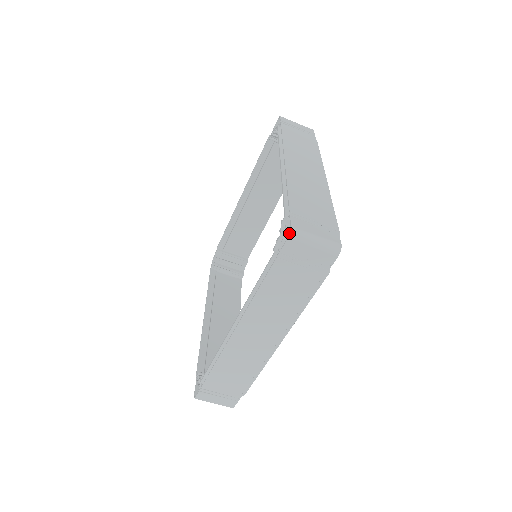
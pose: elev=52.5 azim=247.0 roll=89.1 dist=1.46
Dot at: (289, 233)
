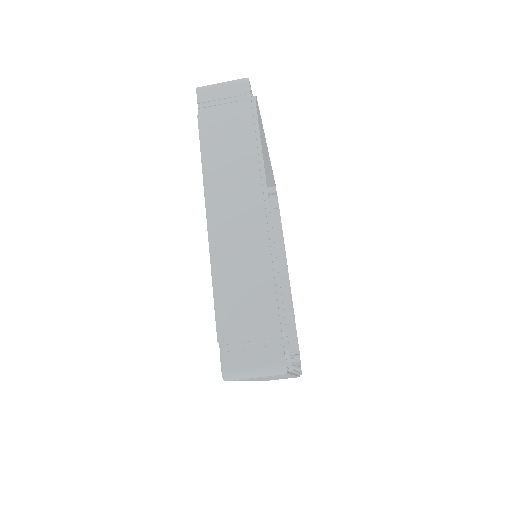
Dot at: (196, 89)
